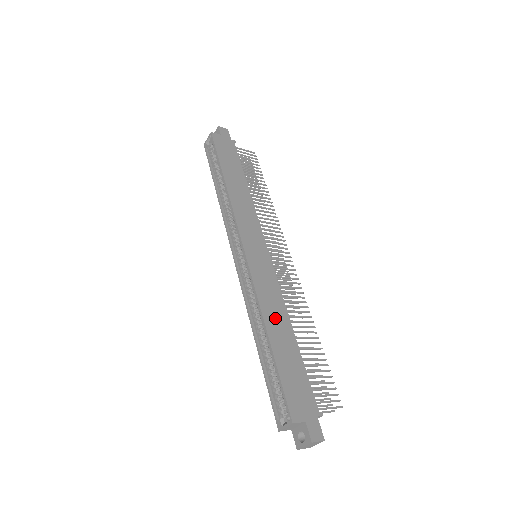
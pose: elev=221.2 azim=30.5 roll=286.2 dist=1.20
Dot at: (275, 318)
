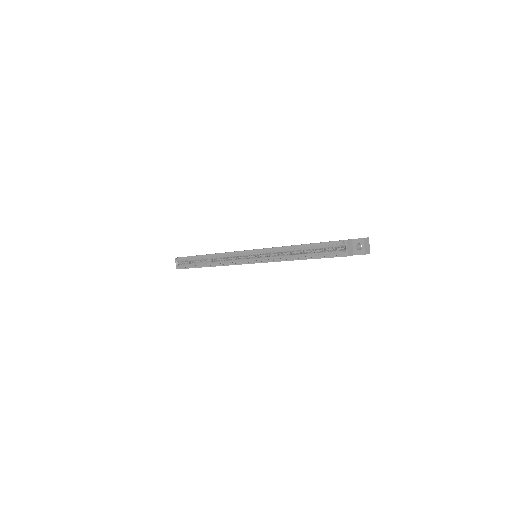
Dot at: occluded
